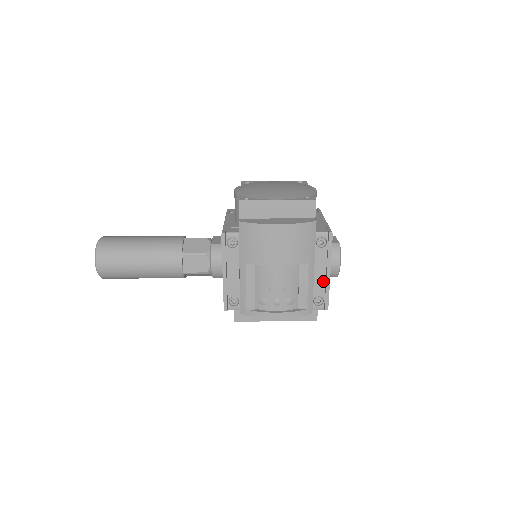
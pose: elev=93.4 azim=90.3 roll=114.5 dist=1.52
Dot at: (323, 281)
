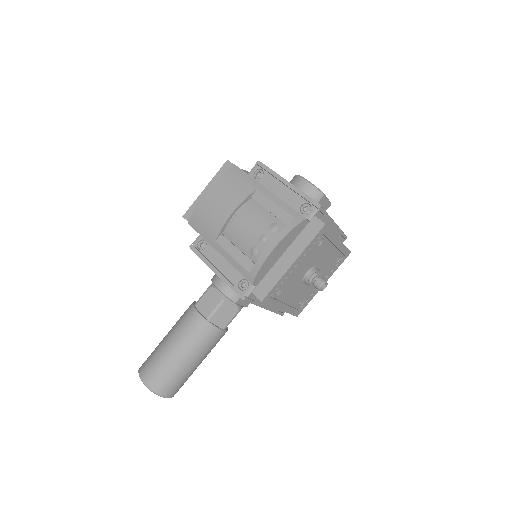
Dot at: (290, 193)
